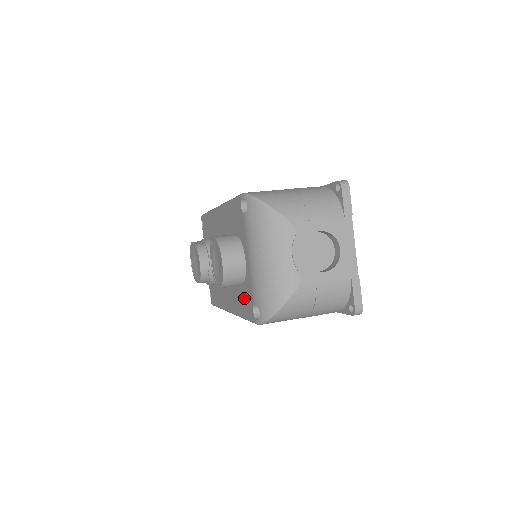
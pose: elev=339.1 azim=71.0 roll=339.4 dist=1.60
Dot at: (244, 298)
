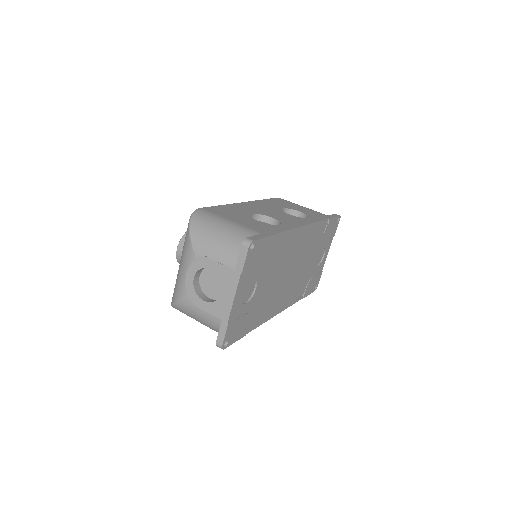
Dot at: occluded
